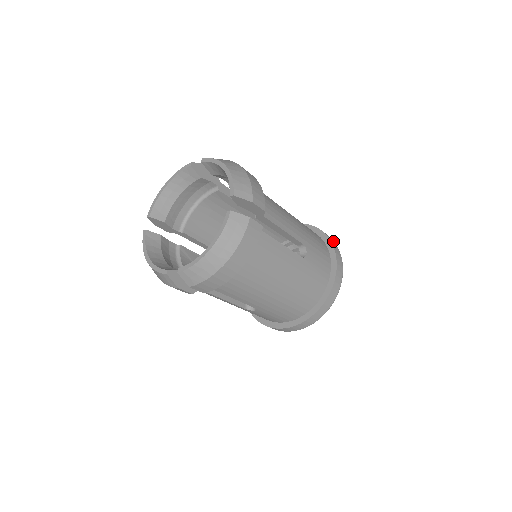
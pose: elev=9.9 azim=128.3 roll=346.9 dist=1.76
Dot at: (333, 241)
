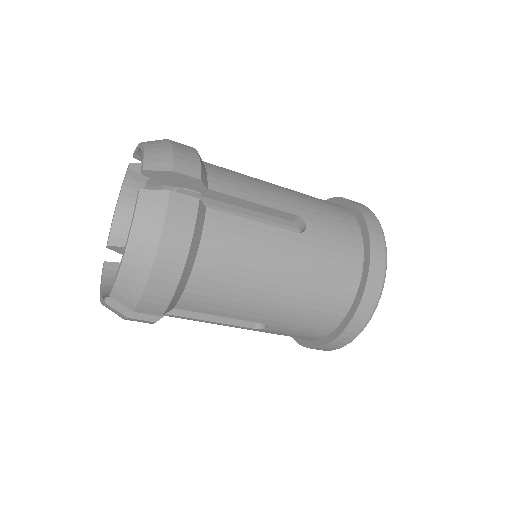
Dot at: (364, 206)
